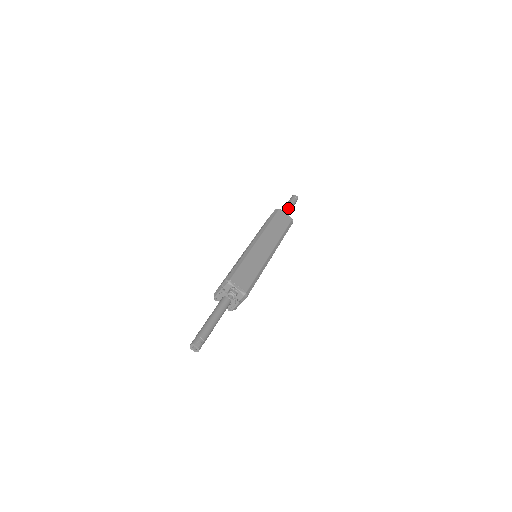
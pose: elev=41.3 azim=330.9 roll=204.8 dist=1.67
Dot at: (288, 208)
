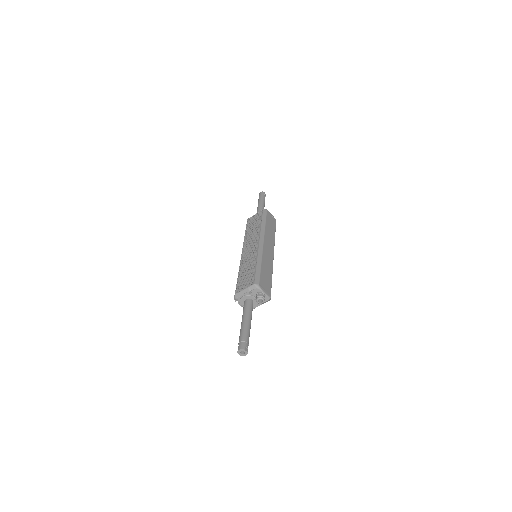
Dot at: (263, 206)
